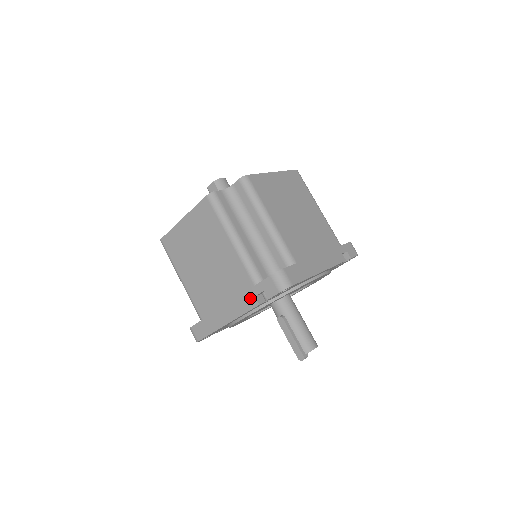
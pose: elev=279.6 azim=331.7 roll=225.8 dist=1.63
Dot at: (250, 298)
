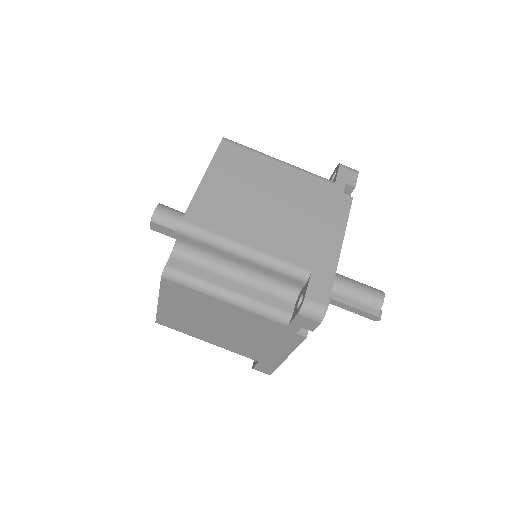
Dot at: (292, 336)
